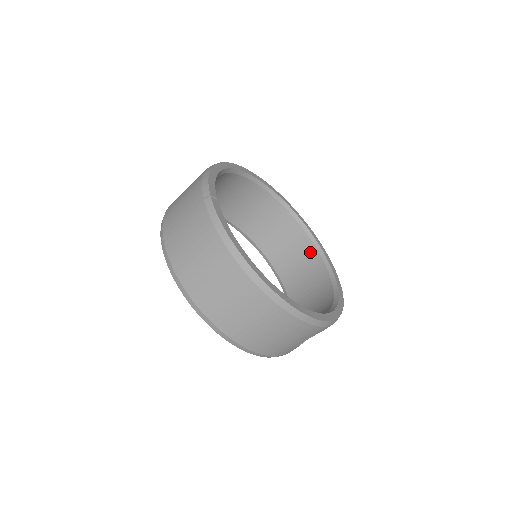
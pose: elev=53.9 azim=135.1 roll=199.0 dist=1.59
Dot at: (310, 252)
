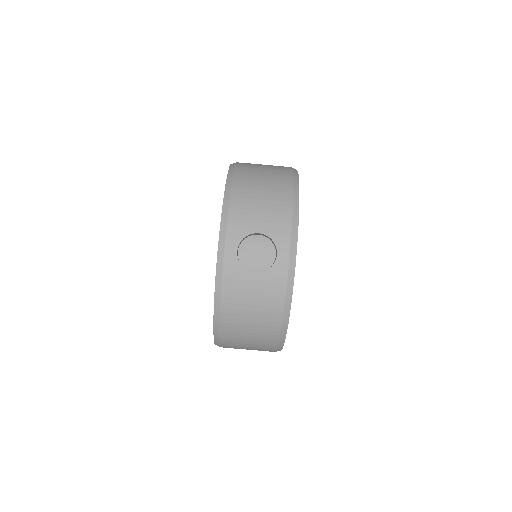
Dot at: occluded
